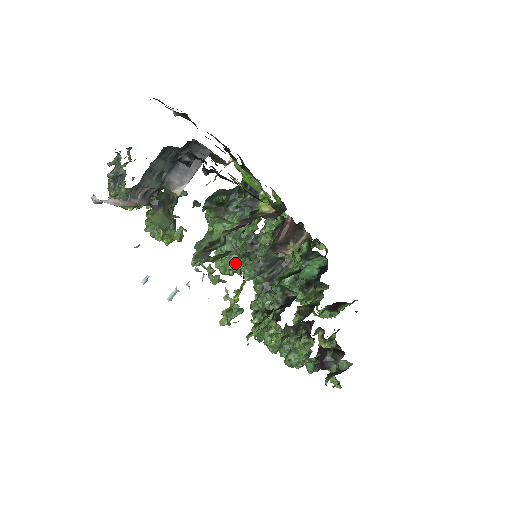
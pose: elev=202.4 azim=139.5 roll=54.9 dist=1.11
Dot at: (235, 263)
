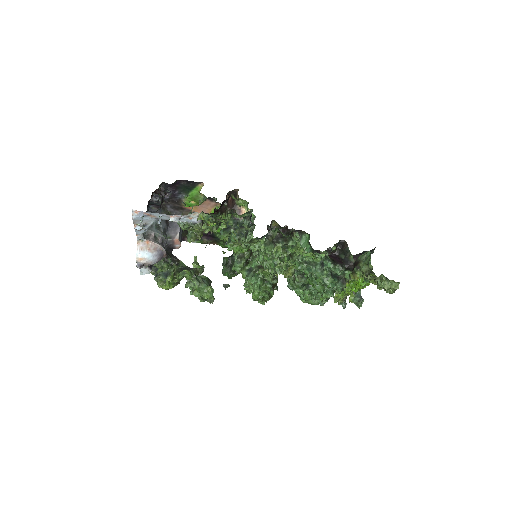
Dot at: (255, 278)
